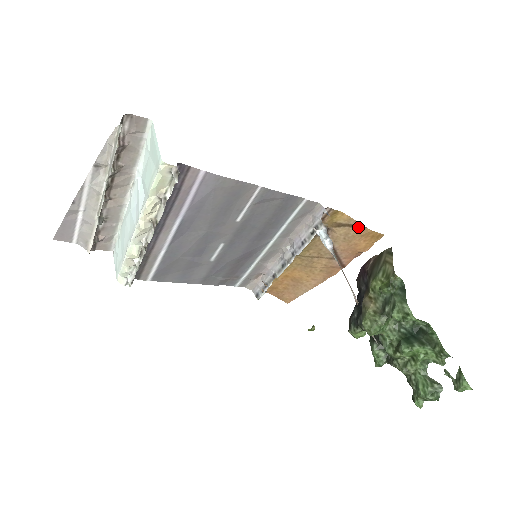
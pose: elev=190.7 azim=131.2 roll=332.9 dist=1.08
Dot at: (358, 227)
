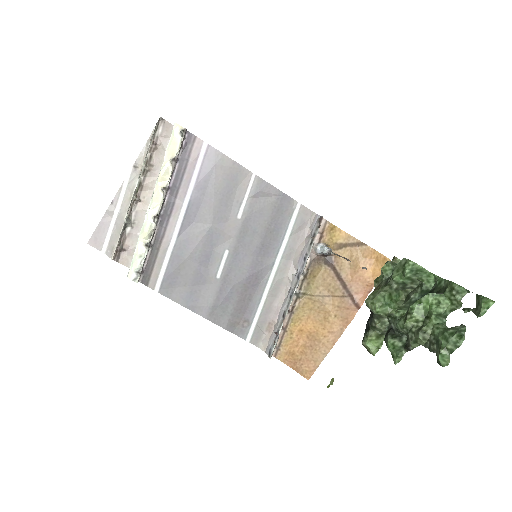
Dot at: (359, 246)
